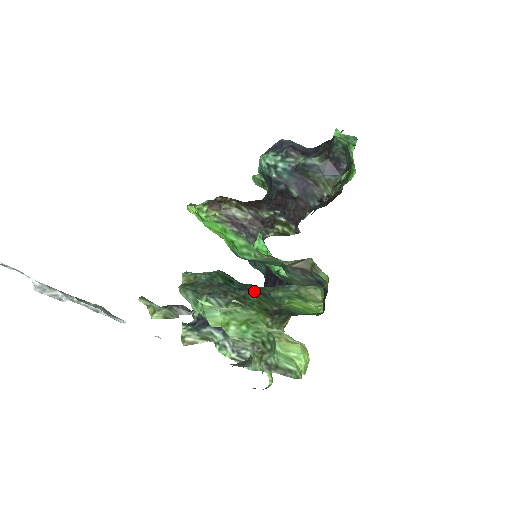
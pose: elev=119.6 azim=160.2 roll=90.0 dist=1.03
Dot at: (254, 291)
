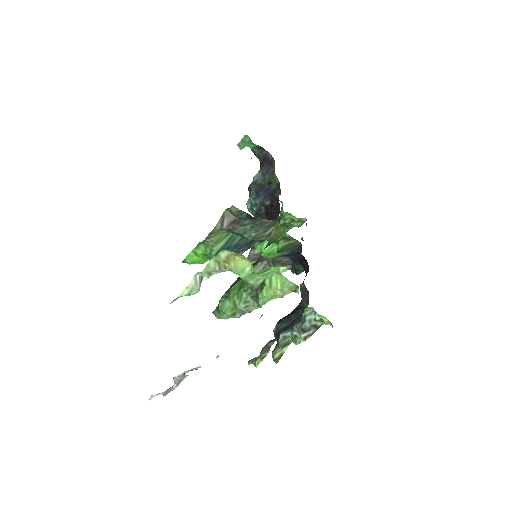
Dot at: occluded
